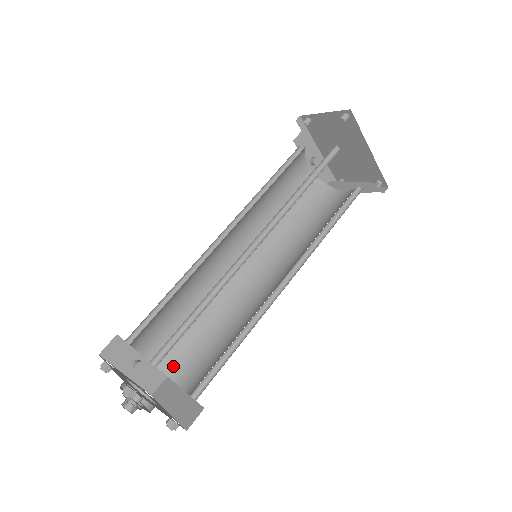
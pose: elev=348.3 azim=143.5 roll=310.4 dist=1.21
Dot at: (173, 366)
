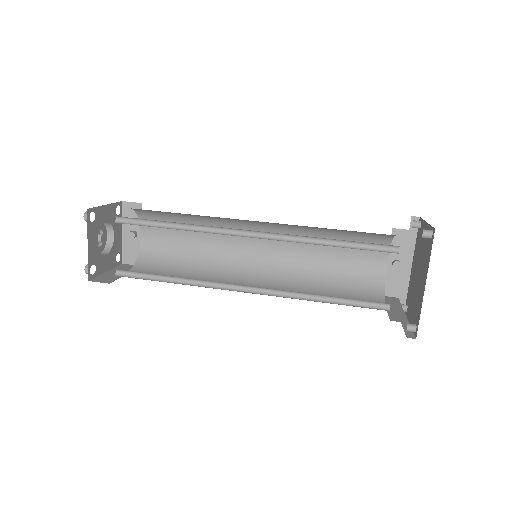
Dot at: (145, 260)
